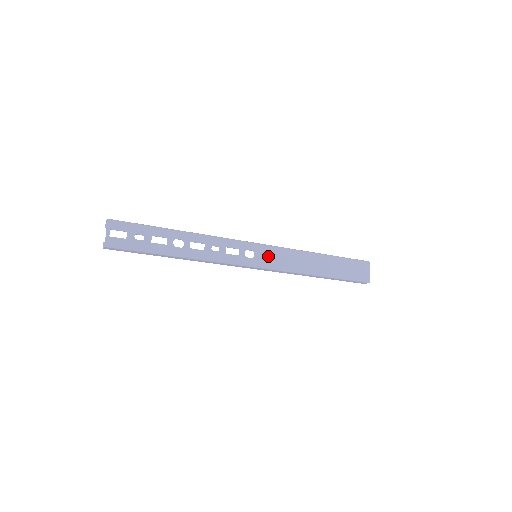
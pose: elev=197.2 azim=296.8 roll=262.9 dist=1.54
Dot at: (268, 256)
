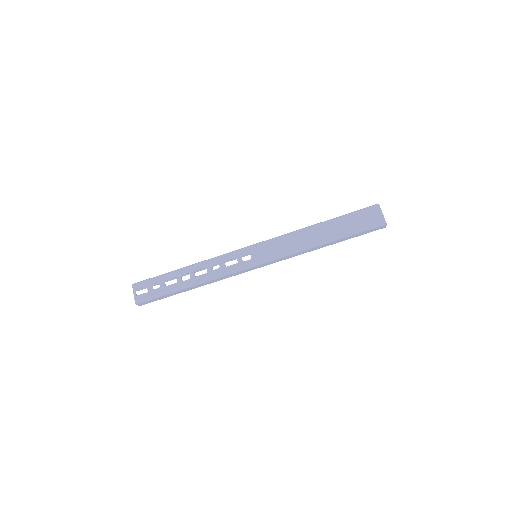
Dot at: (264, 251)
